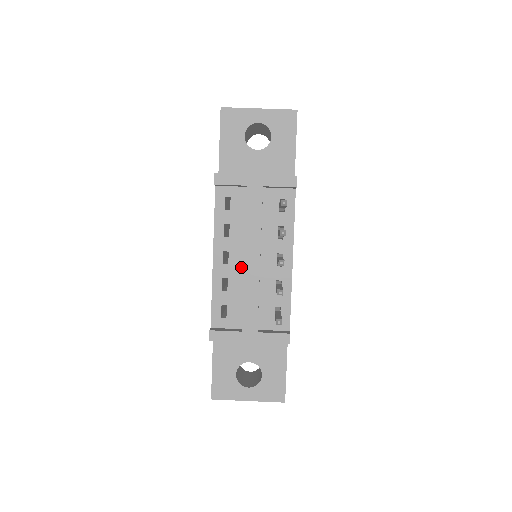
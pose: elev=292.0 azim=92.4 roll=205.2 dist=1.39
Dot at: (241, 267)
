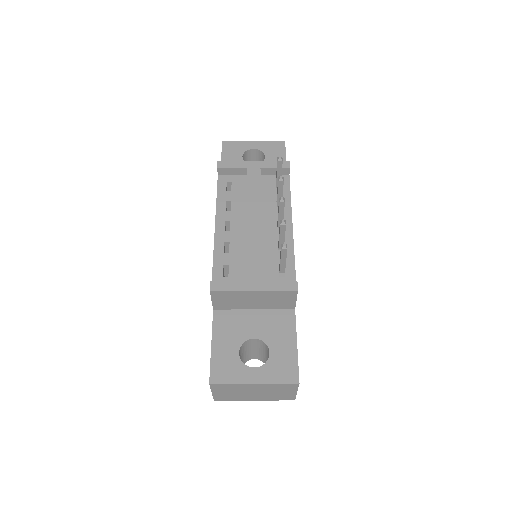
Dot at: (242, 233)
